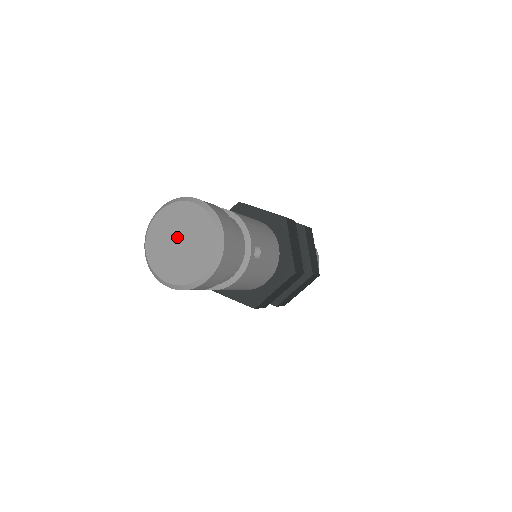
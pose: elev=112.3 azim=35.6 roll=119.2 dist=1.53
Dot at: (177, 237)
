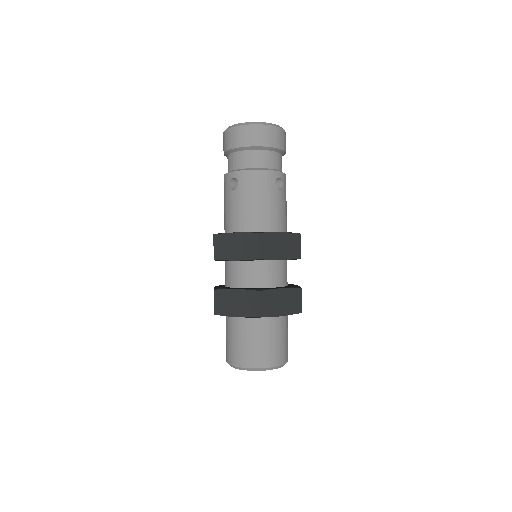
Dot at: occluded
